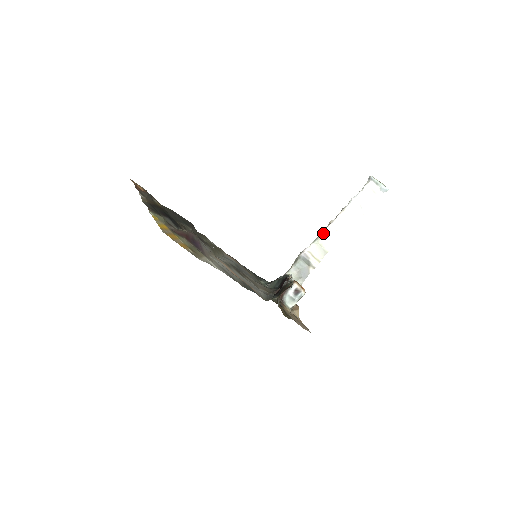
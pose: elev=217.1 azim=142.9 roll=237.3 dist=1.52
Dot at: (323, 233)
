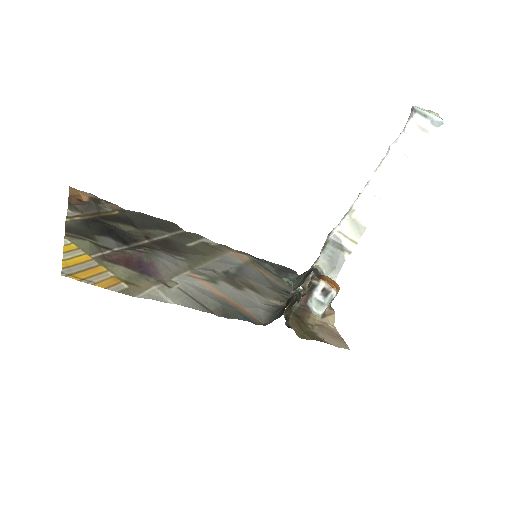
Dot at: (355, 203)
